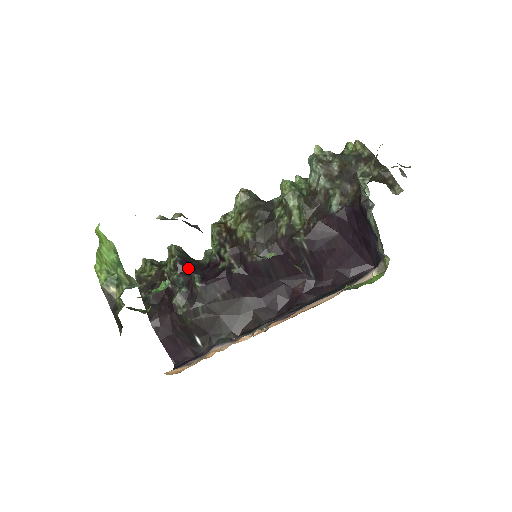
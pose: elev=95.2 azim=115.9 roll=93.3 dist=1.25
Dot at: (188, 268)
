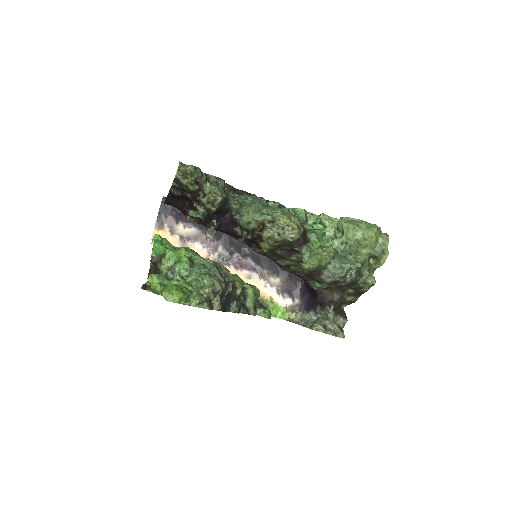
Dot at: (216, 215)
